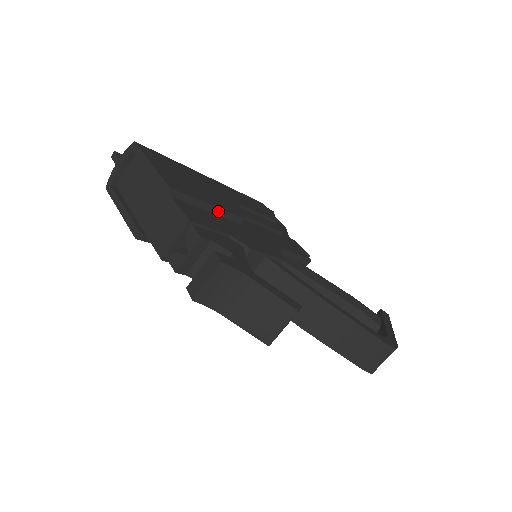
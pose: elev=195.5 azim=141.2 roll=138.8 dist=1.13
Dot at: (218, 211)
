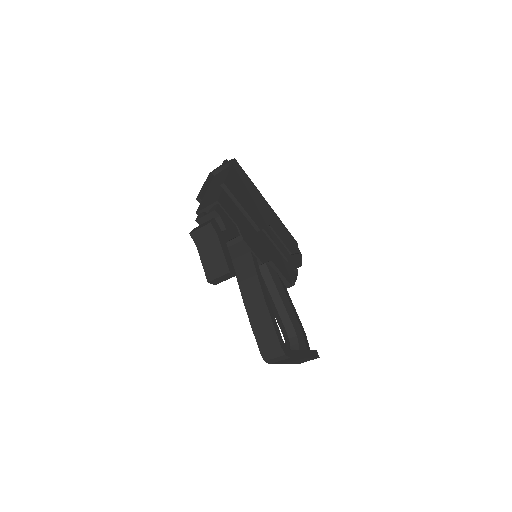
Dot at: (246, 214)
